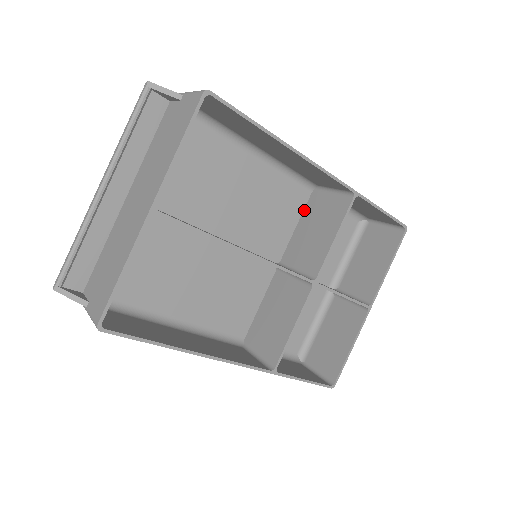
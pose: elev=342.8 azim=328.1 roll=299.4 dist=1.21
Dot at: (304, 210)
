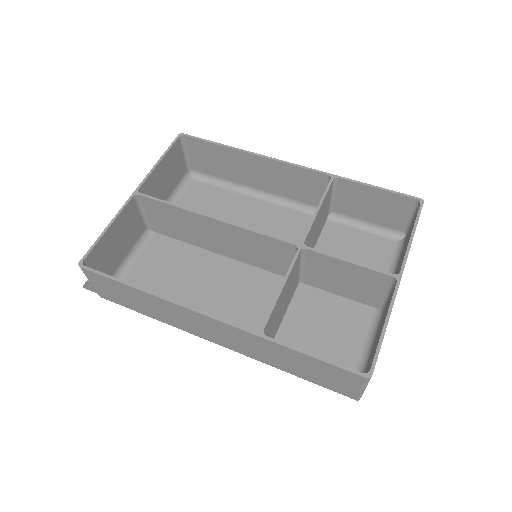
Dot at: occluded
